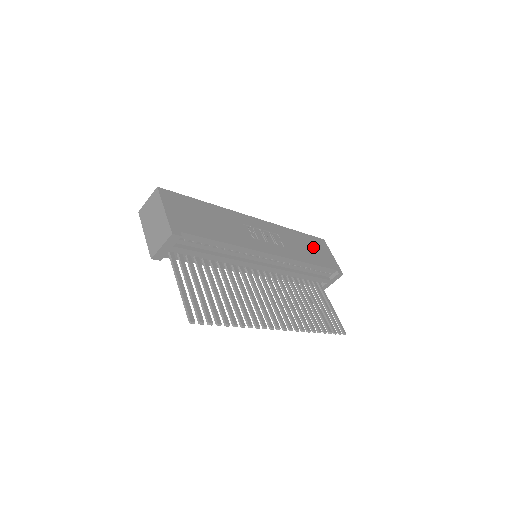
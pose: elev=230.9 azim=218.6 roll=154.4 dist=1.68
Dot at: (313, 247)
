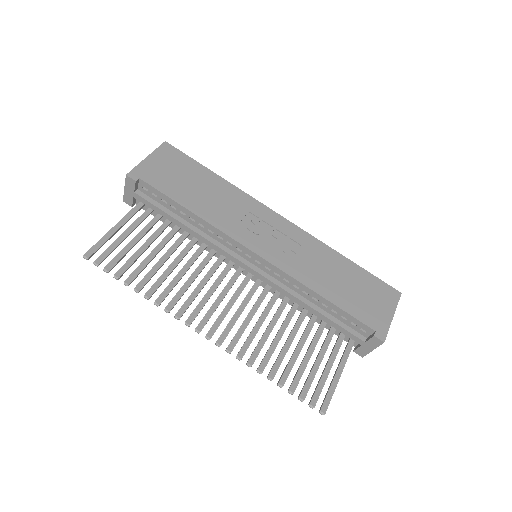
Dot at: (359, 287)
